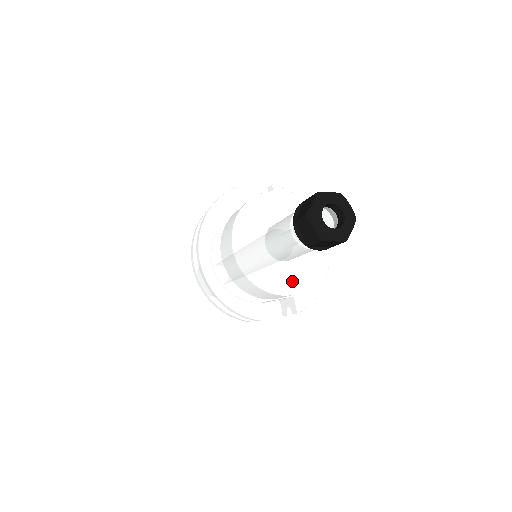
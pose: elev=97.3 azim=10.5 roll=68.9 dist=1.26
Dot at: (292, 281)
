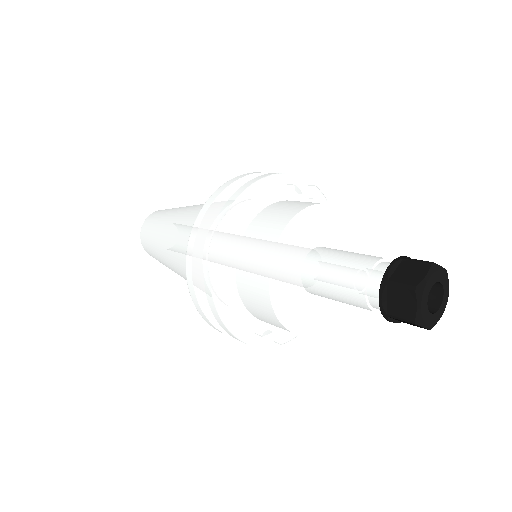
Dot at: (309, 319)
